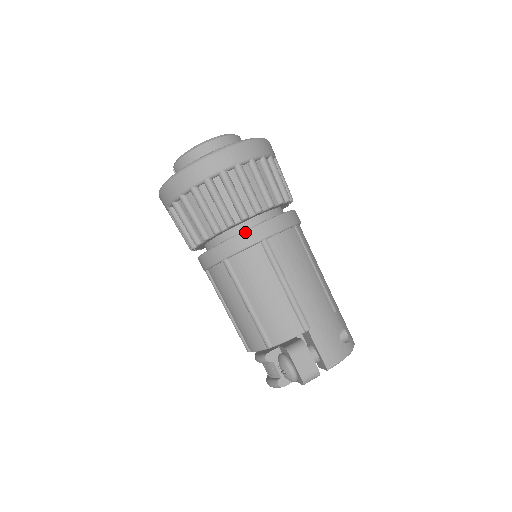
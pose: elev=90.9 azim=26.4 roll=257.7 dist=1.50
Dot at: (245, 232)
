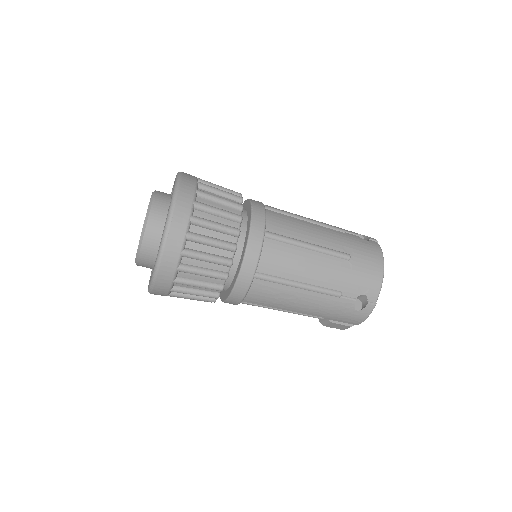
Dot at: (225, 302)
